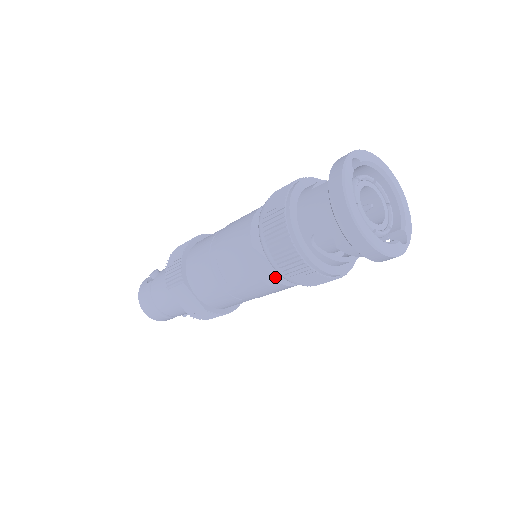
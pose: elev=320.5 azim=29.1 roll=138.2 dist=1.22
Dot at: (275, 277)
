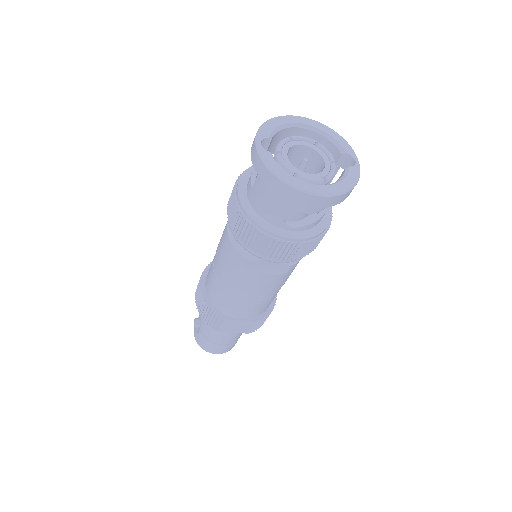
Dot at: (285, 265)
